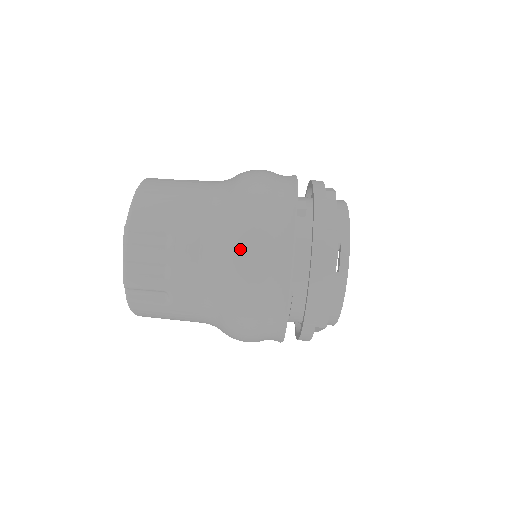
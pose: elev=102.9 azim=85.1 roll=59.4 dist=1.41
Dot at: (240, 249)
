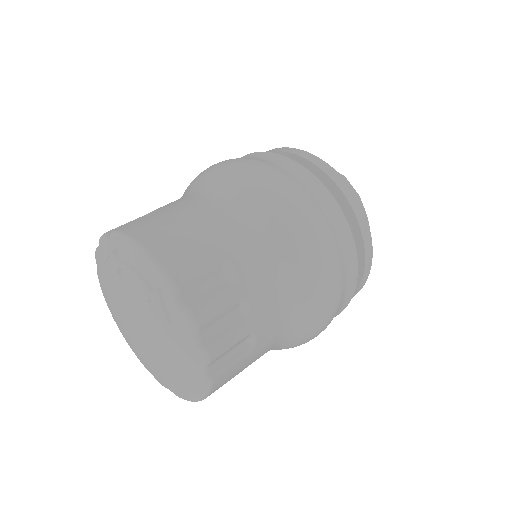
Dot at: (307, 233)
